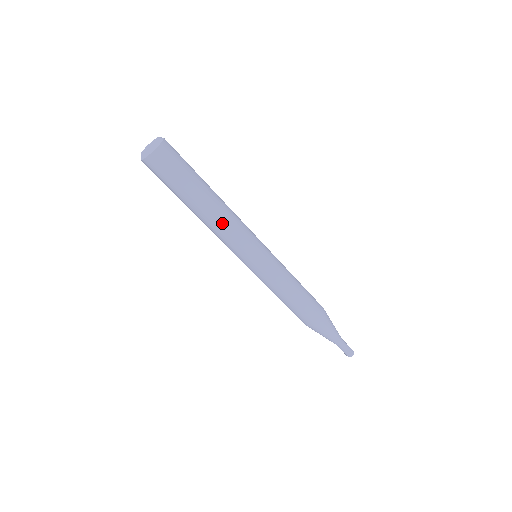
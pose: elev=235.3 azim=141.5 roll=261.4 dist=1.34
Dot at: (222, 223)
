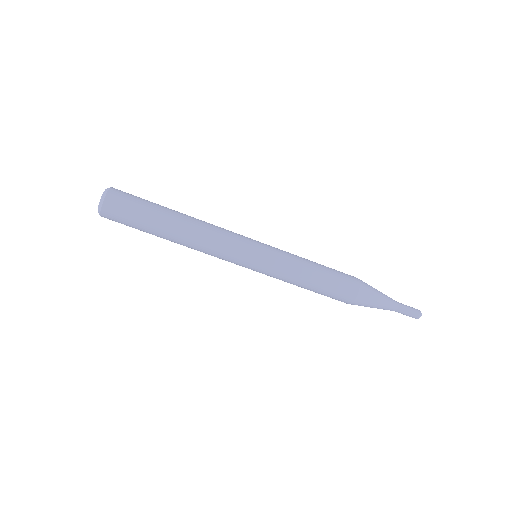
Dot at: (202, 234)
